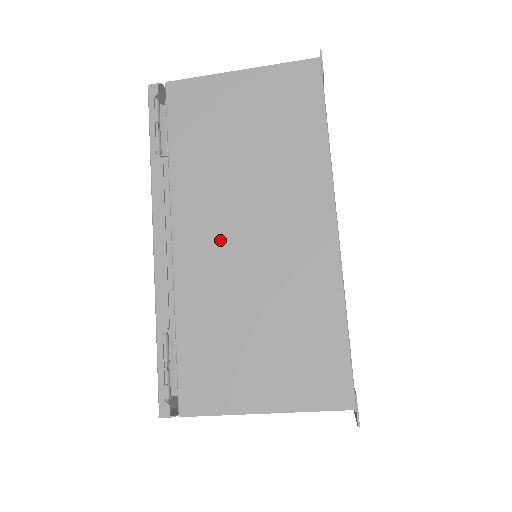
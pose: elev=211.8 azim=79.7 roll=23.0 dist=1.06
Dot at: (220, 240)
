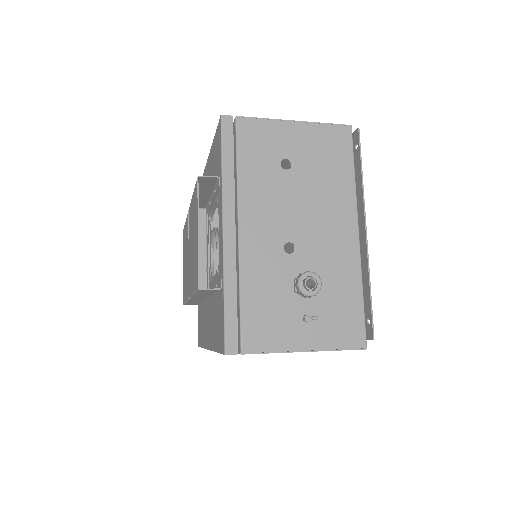
Dot at: occluded
